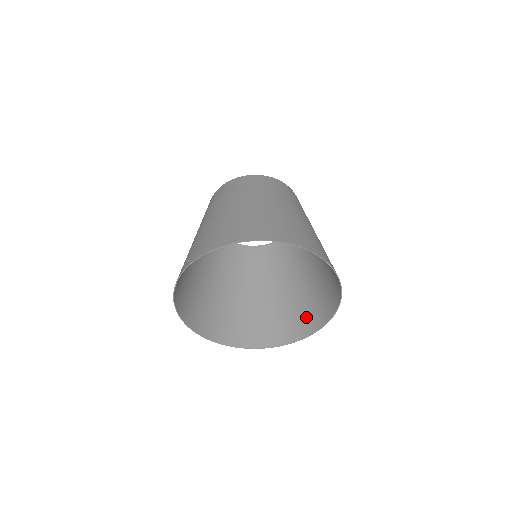
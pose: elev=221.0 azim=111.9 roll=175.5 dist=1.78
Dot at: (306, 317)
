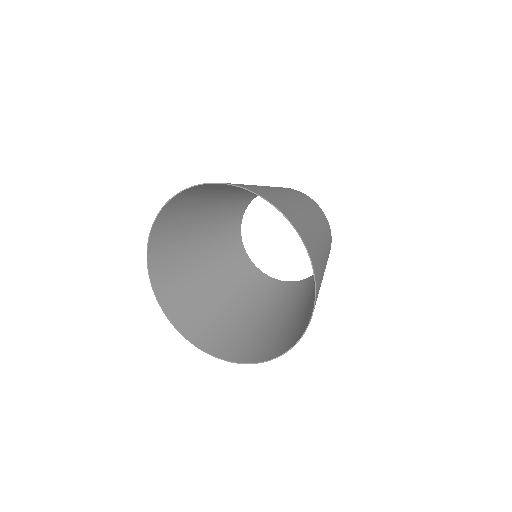
Dot at: occluded
